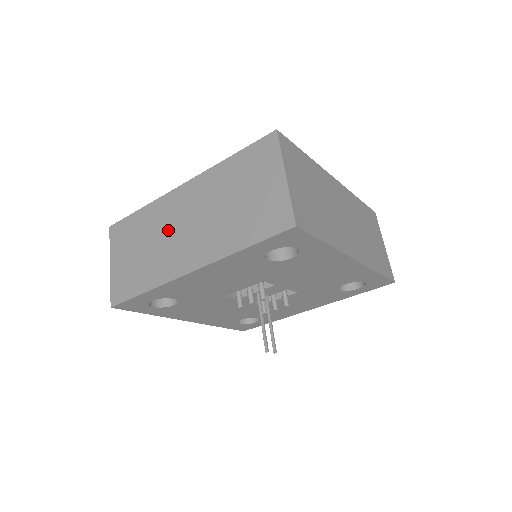
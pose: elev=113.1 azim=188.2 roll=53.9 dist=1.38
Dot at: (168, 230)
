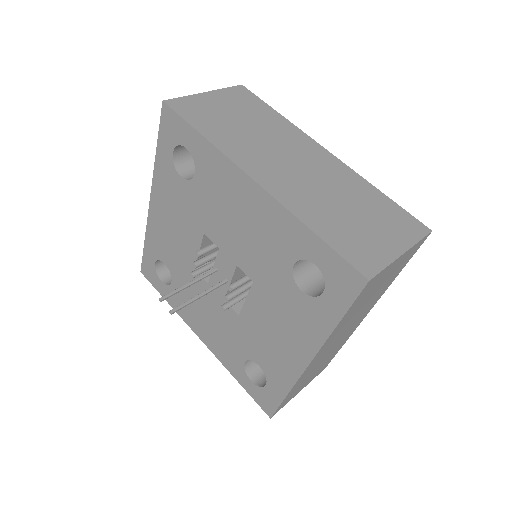
Dot at: occluded
